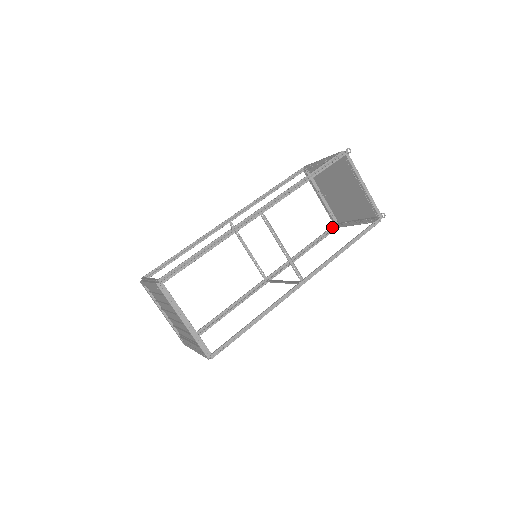
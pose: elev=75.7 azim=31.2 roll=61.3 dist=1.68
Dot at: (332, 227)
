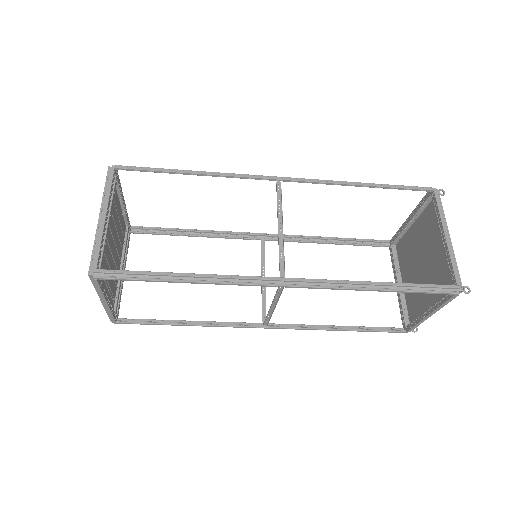
Dot at: (399, 329)
